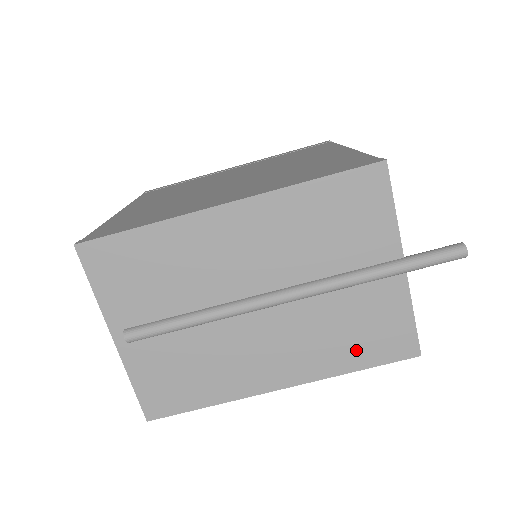
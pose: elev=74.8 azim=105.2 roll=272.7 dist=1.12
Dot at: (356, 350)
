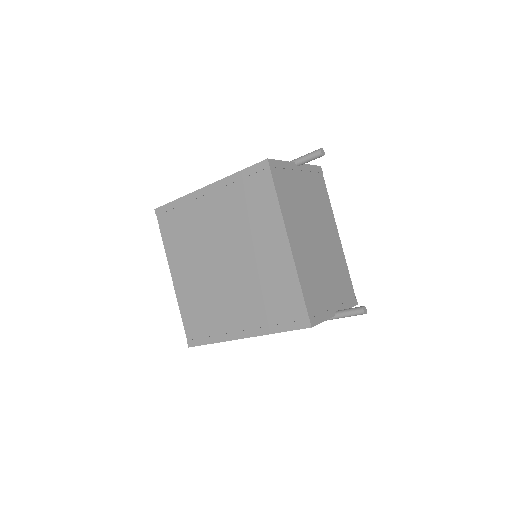
Dot at: occluded
